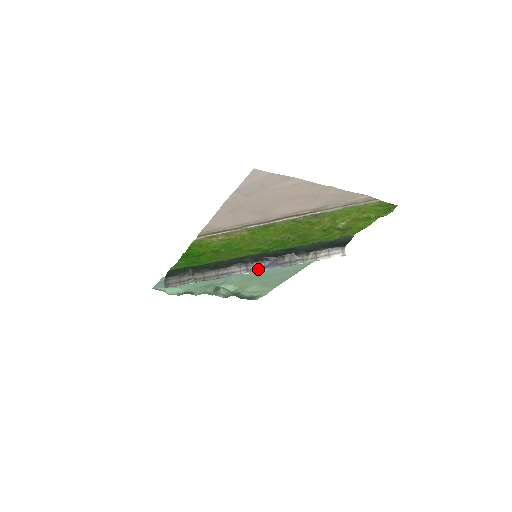
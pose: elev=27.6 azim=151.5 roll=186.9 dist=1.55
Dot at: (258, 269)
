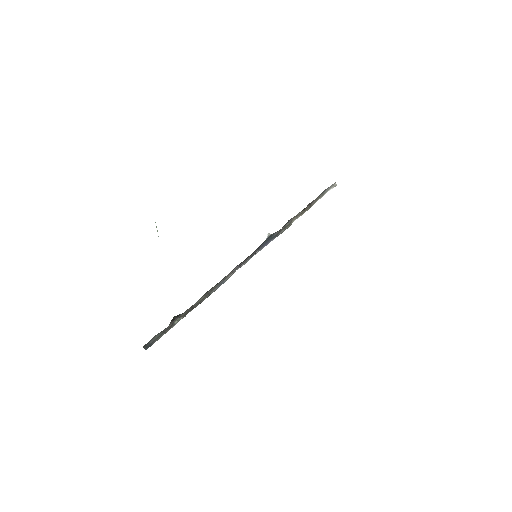
Dot at: occluded
